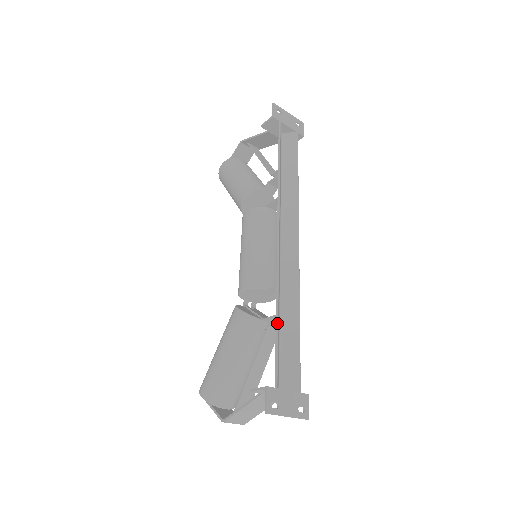
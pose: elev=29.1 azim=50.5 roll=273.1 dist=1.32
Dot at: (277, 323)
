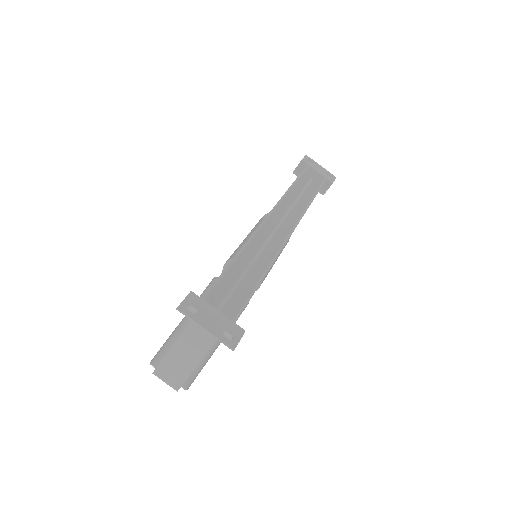
Dot at: (233, 260)
